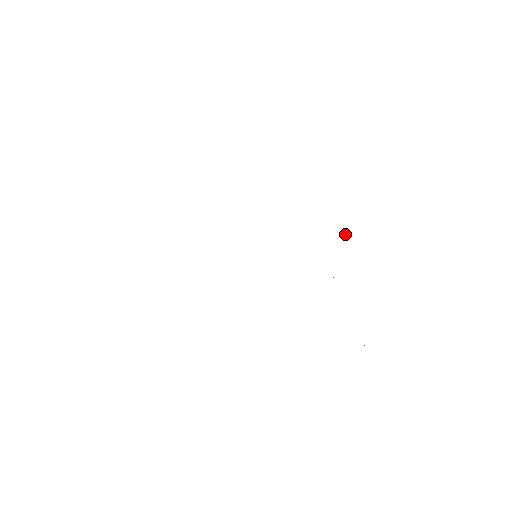
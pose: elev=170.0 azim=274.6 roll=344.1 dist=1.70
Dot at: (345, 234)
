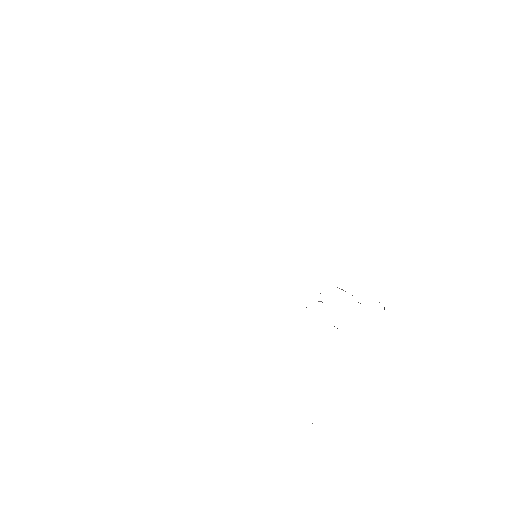
Dot at: occluded
